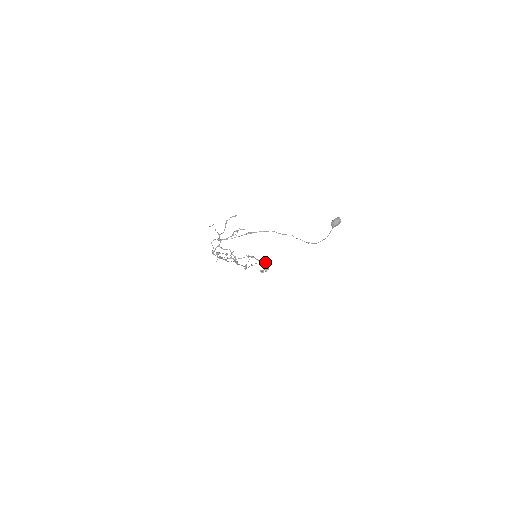
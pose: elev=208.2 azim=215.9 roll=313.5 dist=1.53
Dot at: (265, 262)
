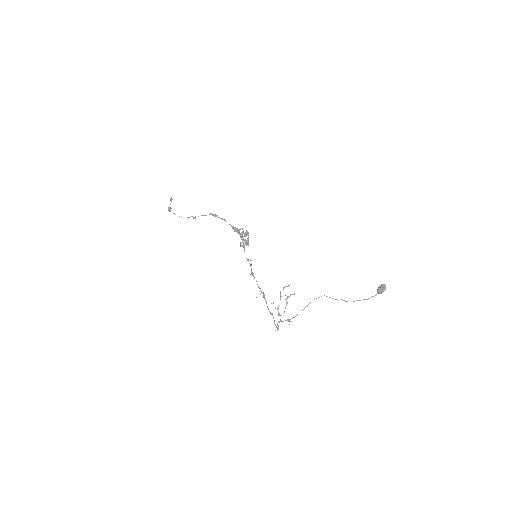
Dot at: (241, 232)
